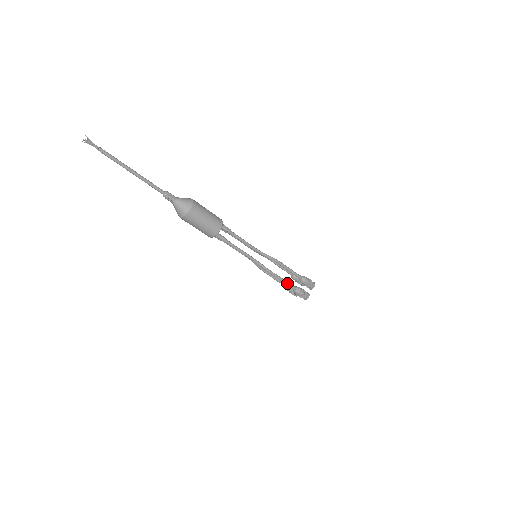
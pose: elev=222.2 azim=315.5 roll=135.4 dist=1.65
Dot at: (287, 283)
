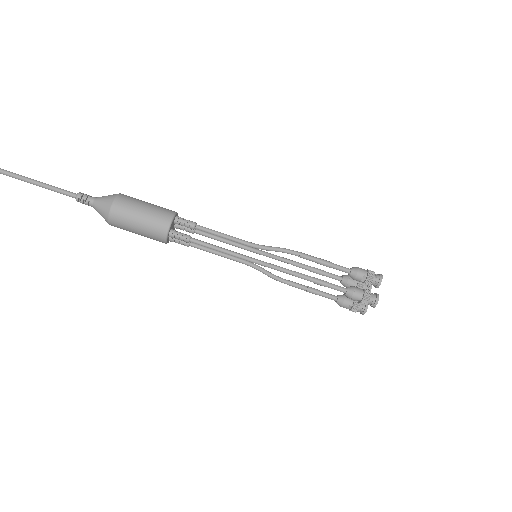
Dot at: (325, 283)
